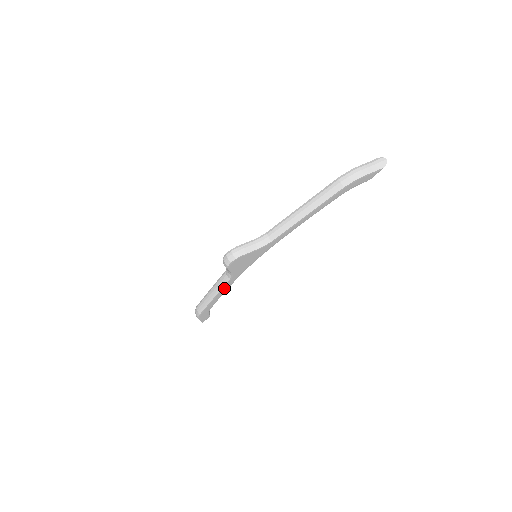
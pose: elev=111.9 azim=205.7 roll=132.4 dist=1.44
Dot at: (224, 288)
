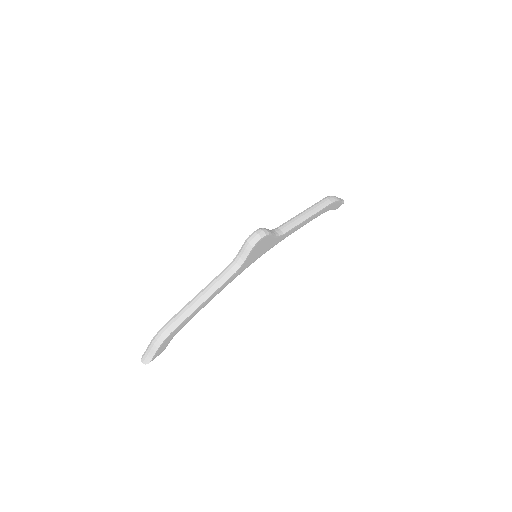
Dot at: (219, 289)
